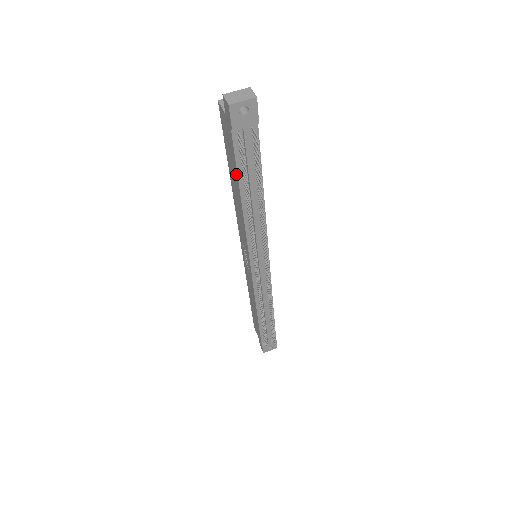
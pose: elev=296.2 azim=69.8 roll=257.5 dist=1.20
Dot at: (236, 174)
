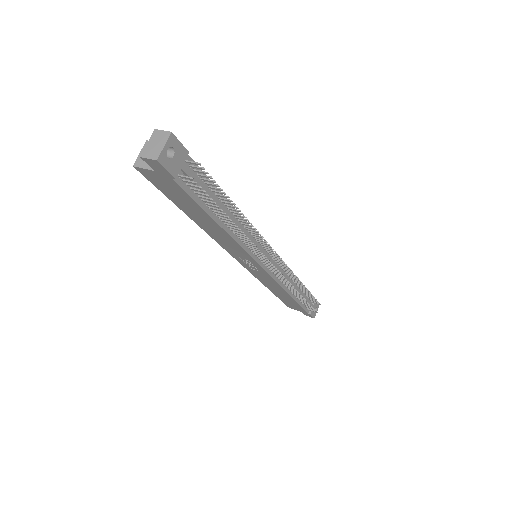
Dot at: (200, 210)
